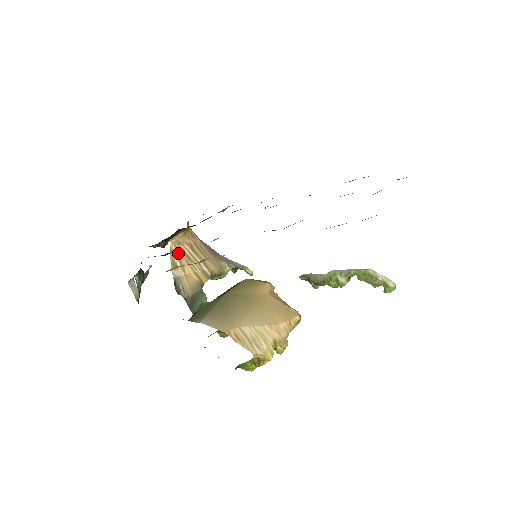
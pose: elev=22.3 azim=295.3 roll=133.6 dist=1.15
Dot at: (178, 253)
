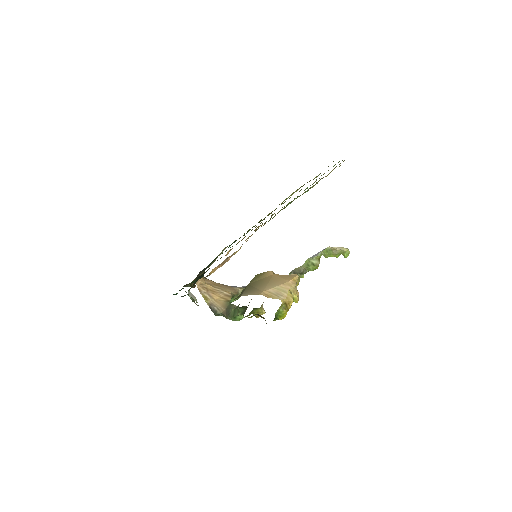
Dot at: (204, 290)
